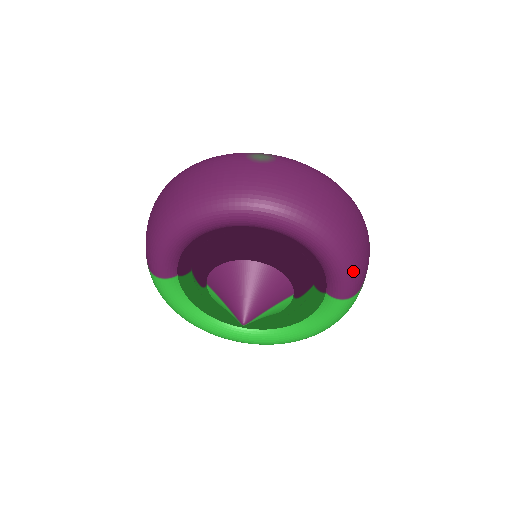
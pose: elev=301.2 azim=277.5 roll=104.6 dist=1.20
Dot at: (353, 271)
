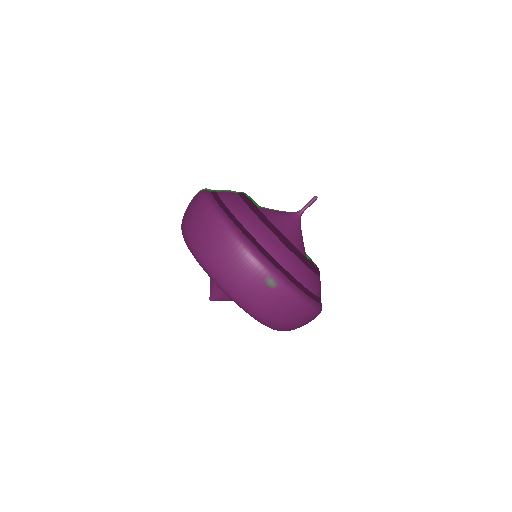
Dot at: occluded
